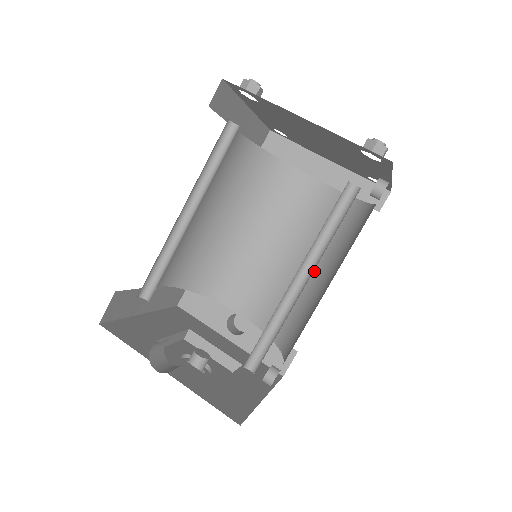
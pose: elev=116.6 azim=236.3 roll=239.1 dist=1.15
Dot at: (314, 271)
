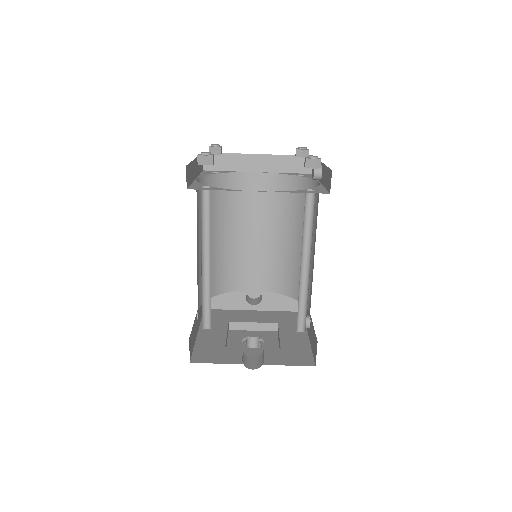
Dot at: (291, 238)
